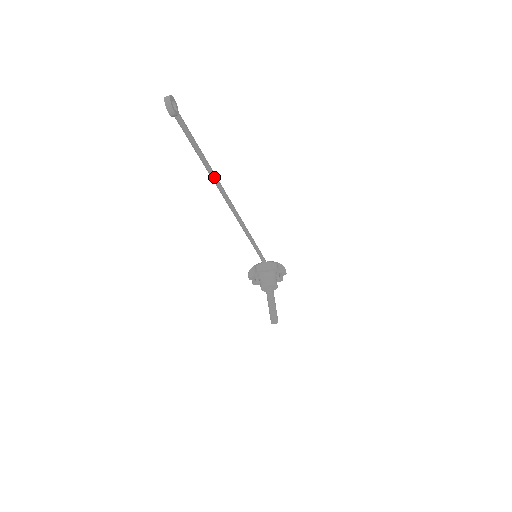
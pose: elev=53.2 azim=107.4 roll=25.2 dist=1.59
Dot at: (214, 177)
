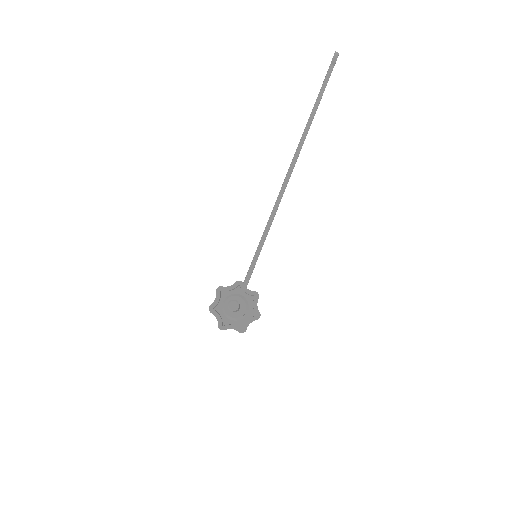
Dot at: (306, 133)
